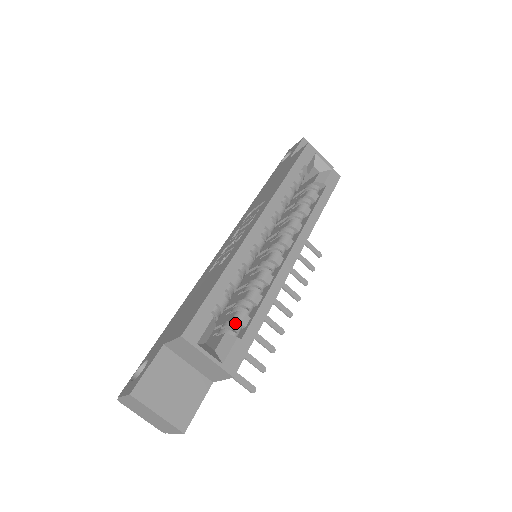
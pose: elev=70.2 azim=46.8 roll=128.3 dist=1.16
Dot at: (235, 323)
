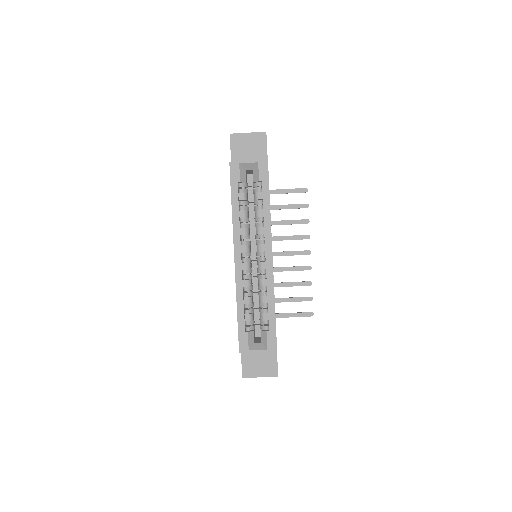
Dot at: (263, 320)
